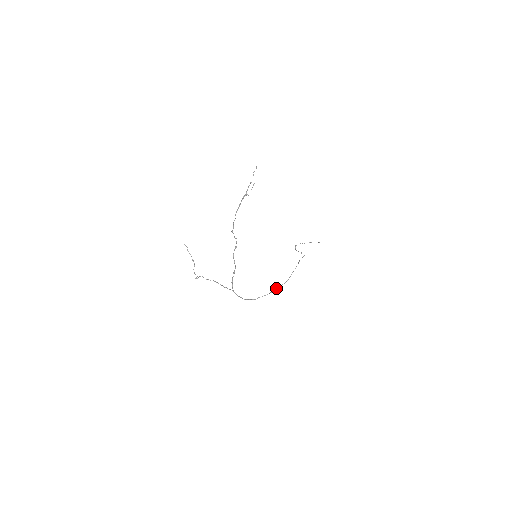
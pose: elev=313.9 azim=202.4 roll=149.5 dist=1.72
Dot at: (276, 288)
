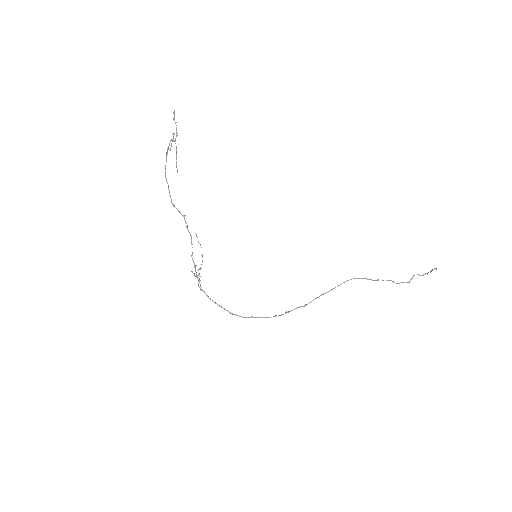
Dot at: (286, 311)
